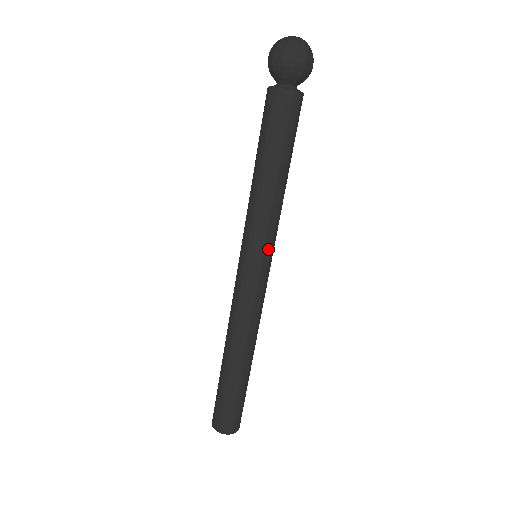
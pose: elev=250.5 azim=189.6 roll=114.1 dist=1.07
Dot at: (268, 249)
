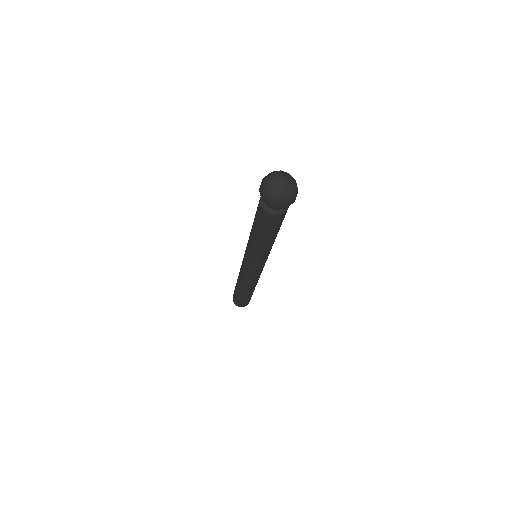
Dot at: (257, 263)
